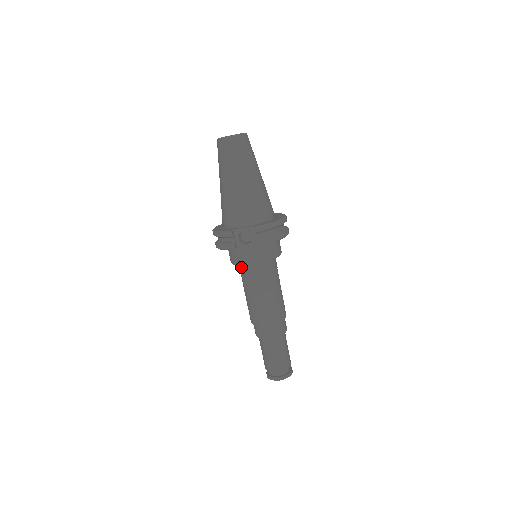
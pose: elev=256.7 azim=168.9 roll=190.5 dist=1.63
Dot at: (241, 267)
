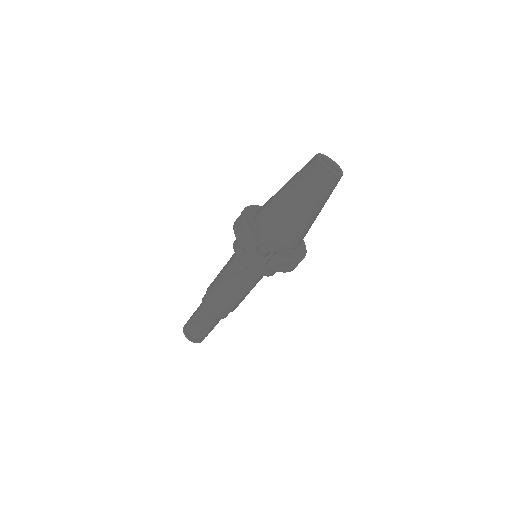
Dot at: occluded
